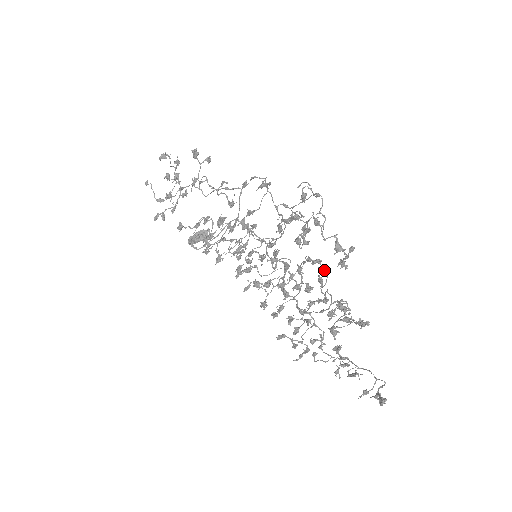
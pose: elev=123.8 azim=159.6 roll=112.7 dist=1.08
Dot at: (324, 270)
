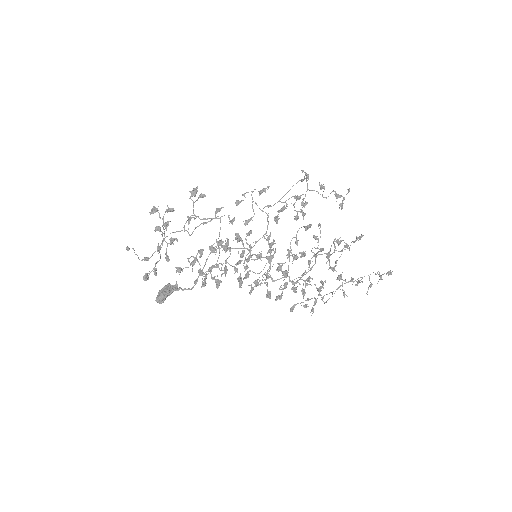
Dot at: (320, 226)
